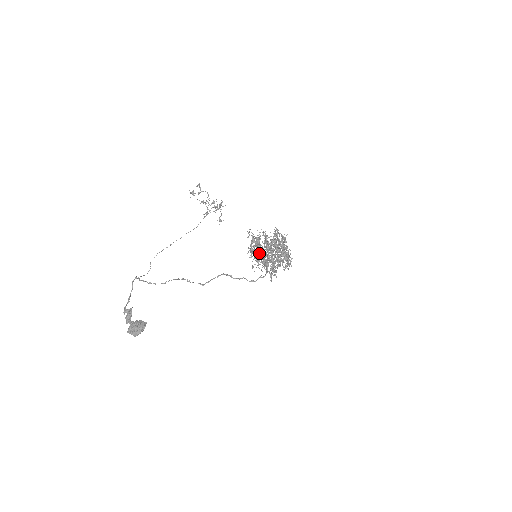
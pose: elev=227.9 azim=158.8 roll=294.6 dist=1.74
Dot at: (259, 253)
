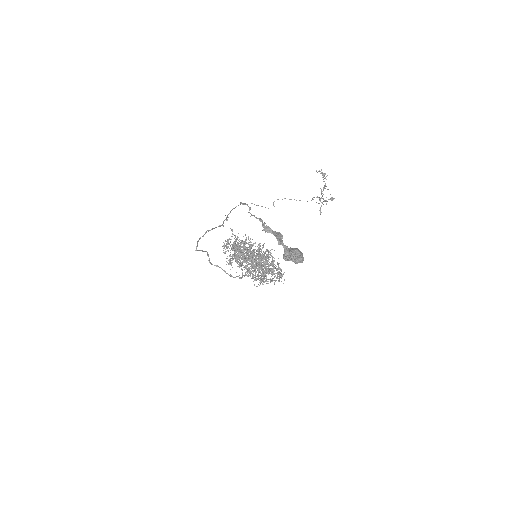
Dot at: (235, 254)
